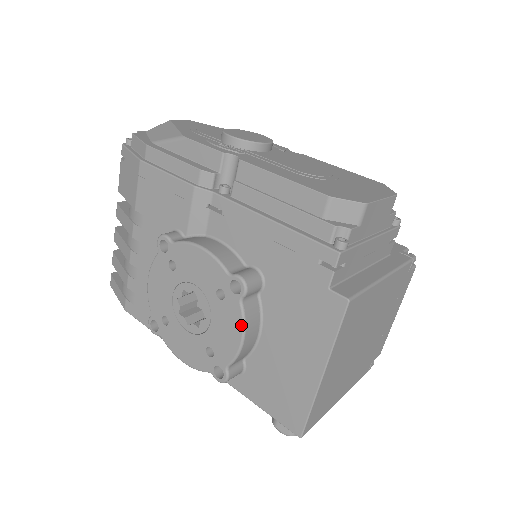
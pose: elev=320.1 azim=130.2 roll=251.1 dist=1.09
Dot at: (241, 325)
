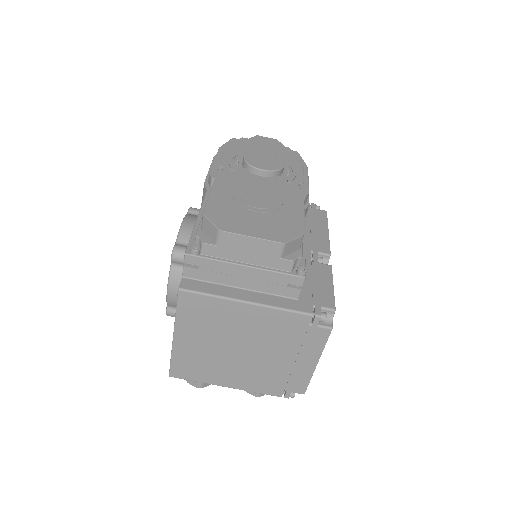
Dot at: (168, 279)
